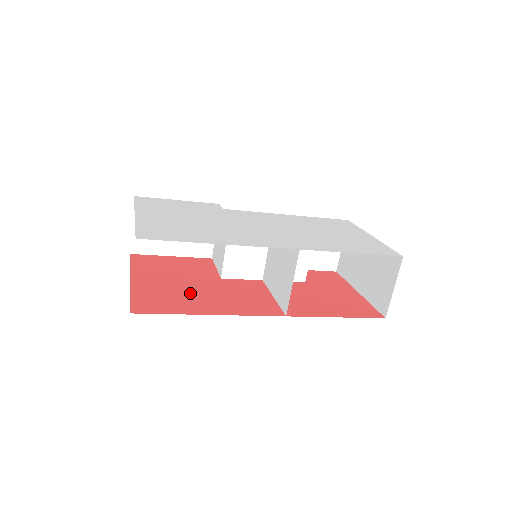
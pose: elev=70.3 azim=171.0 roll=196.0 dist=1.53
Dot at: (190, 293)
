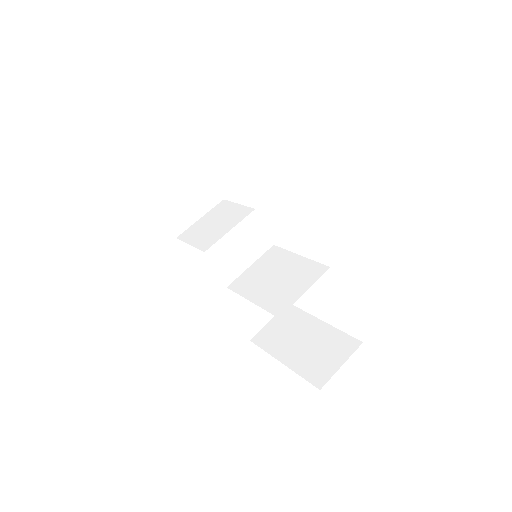
Dot at: occluded
